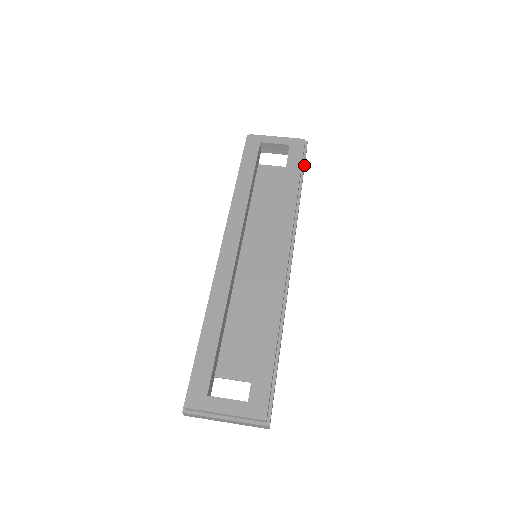
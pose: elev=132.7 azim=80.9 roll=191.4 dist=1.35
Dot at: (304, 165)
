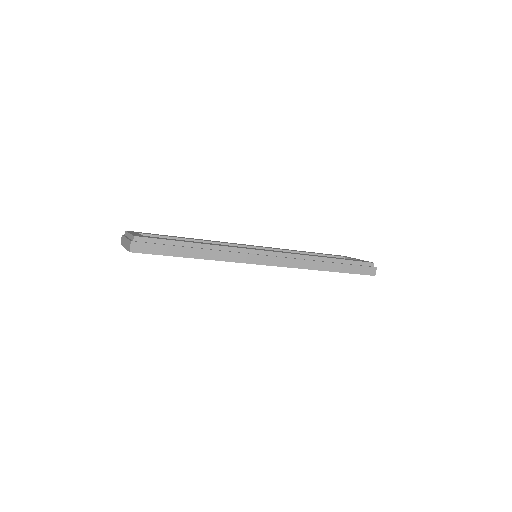
Dot at: (354, 266)
